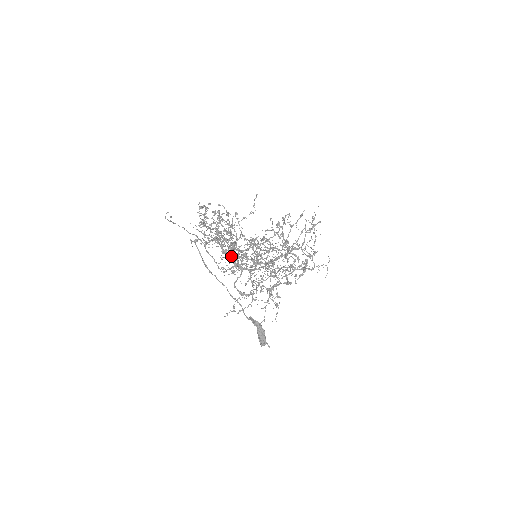
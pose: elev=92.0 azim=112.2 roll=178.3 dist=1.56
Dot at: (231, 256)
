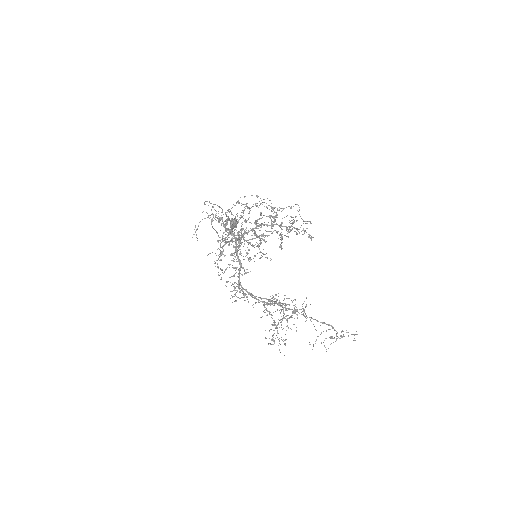
Dot at: (230, 230)
